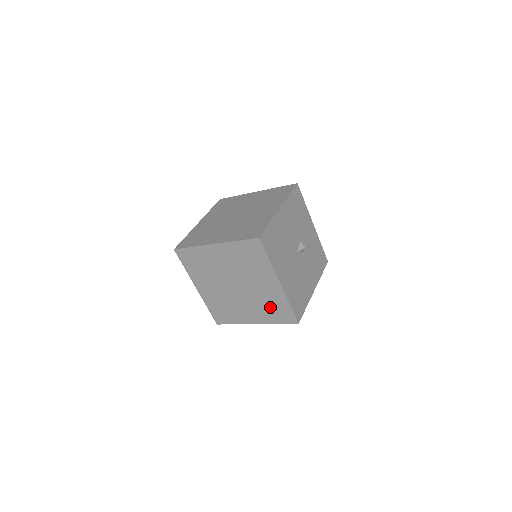
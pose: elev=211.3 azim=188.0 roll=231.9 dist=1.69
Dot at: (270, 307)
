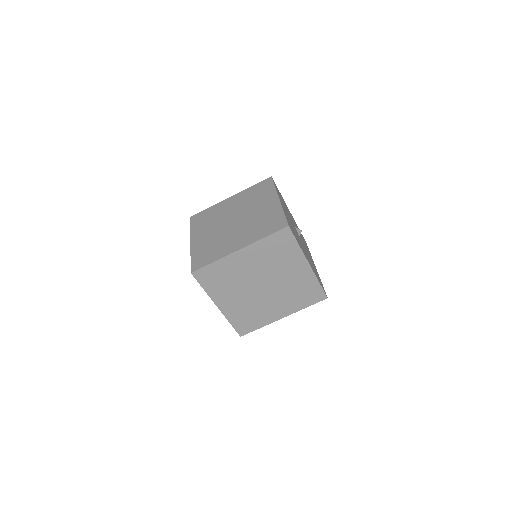
Dot at: (299, 293)
